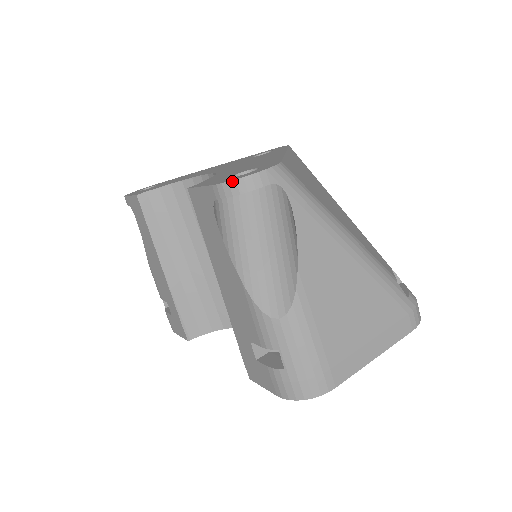
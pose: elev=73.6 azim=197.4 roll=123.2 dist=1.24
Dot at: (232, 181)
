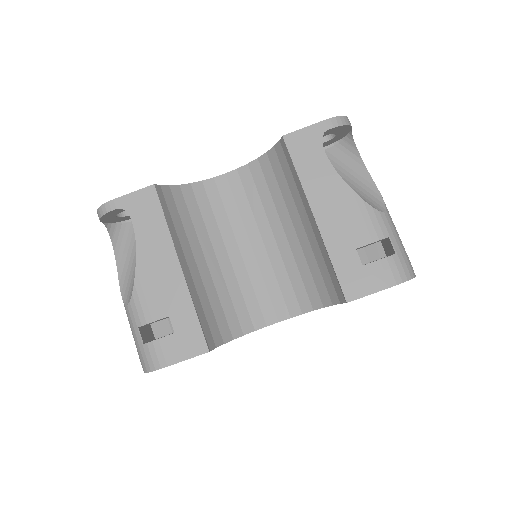
Dot at: (341, 116)
